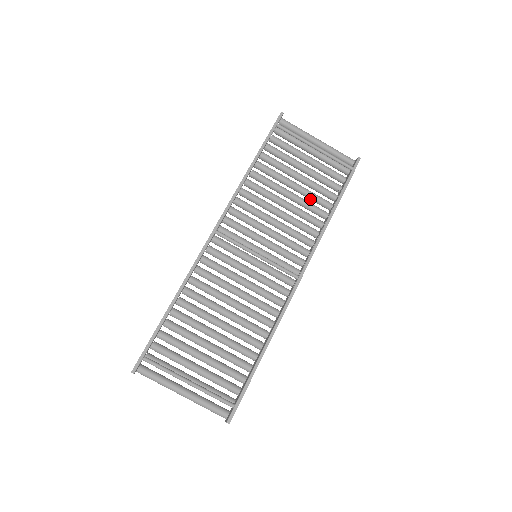
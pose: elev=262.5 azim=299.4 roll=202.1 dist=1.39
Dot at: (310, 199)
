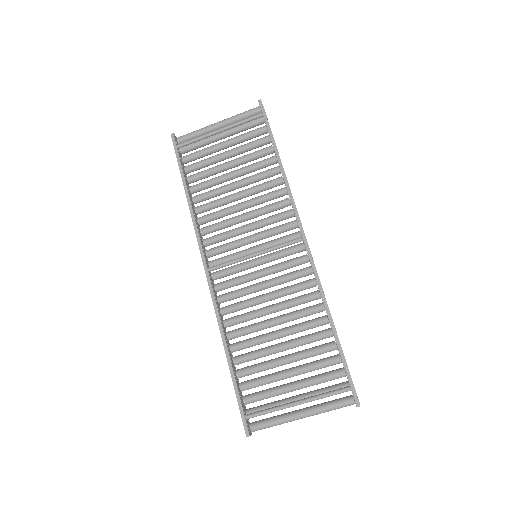
Dot at: occluded
